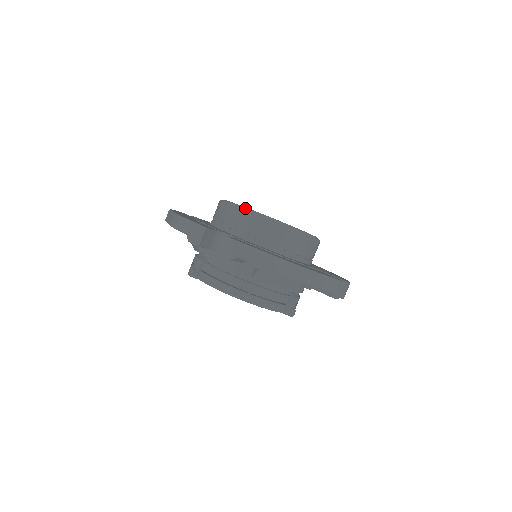
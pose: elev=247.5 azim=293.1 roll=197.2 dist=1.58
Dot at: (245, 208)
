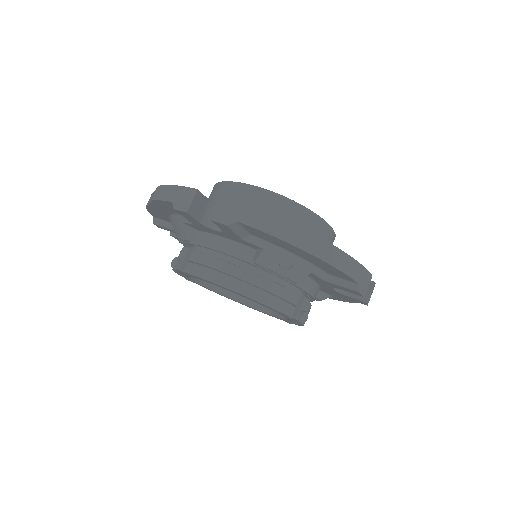
Dot at: (246, 184)
